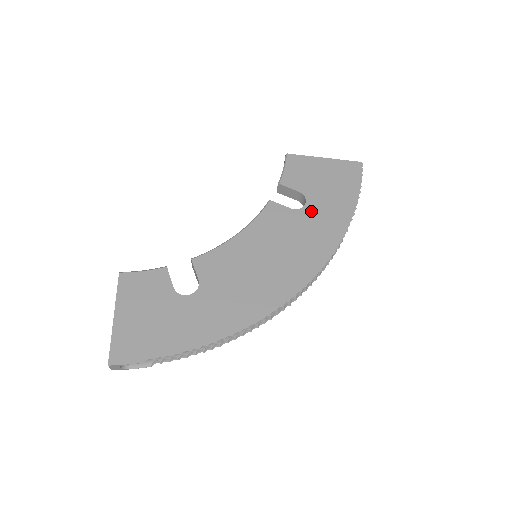
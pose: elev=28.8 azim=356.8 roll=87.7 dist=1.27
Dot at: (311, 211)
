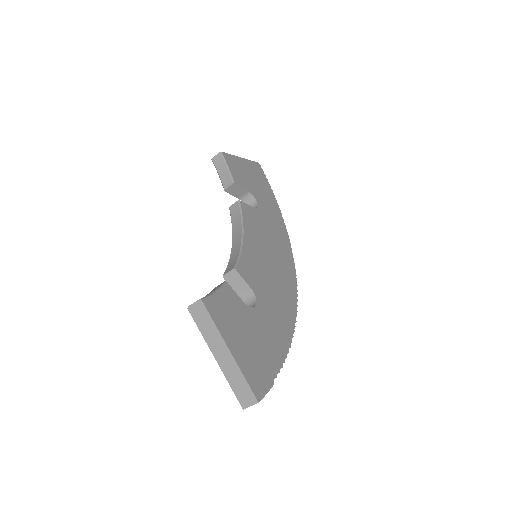
Dot at: (263, 209)
